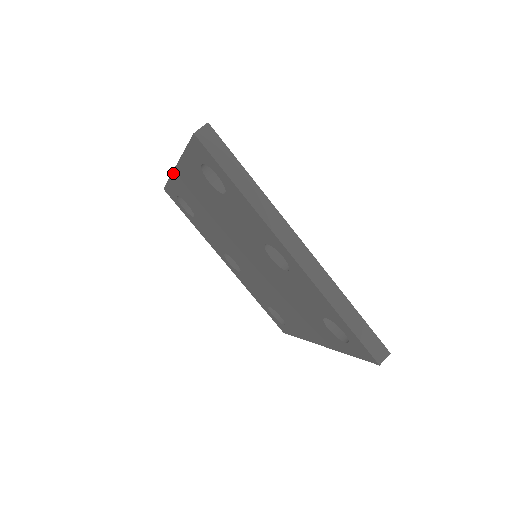
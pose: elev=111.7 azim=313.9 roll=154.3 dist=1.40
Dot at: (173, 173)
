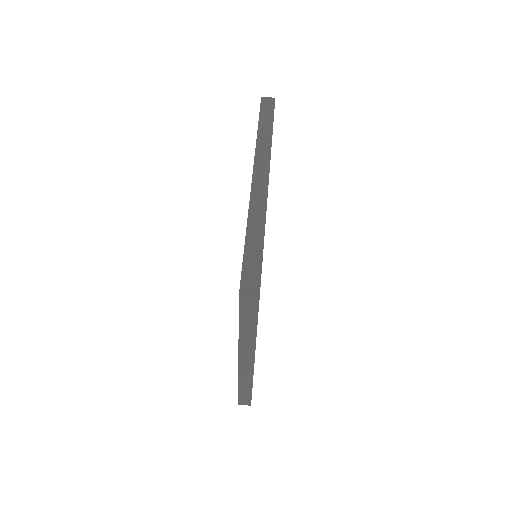
Dot at: occluded
